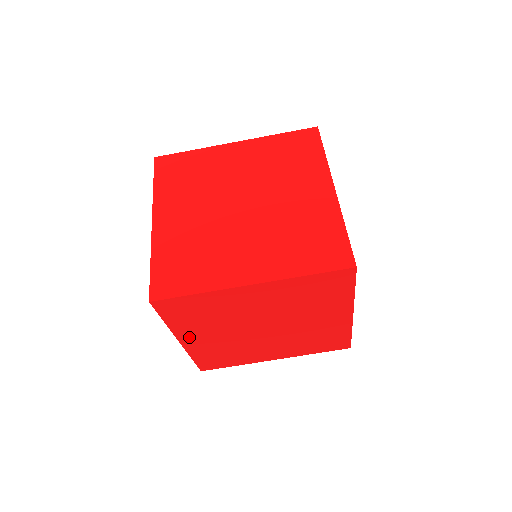
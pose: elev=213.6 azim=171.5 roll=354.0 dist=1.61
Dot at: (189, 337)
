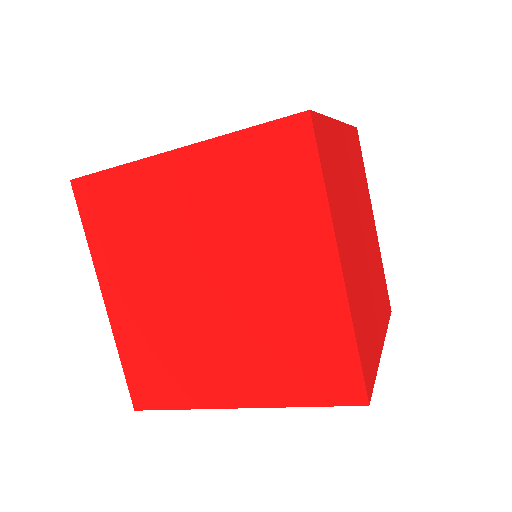
Dot at: (114, 288)
